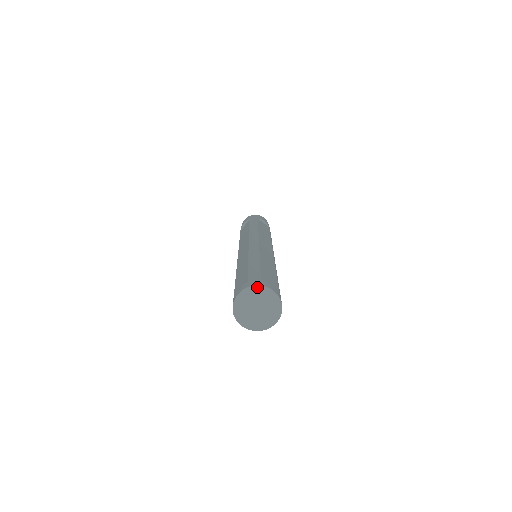
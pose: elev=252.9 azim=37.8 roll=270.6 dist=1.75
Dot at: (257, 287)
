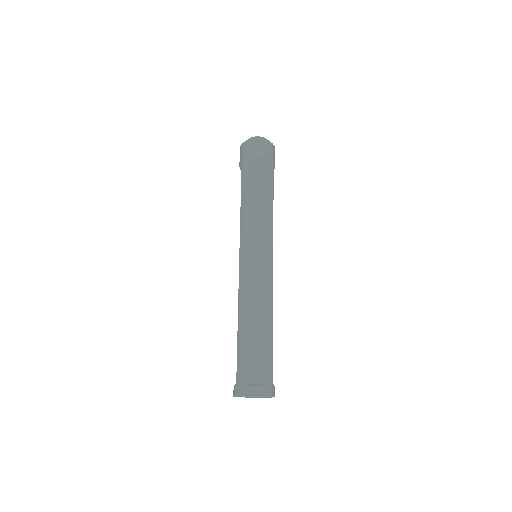
Dot at: (270, 397)
